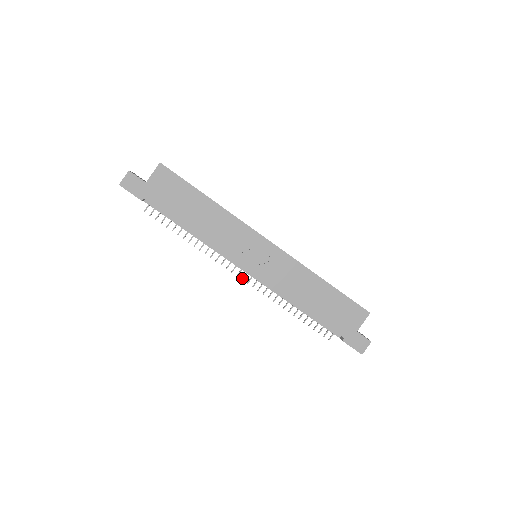
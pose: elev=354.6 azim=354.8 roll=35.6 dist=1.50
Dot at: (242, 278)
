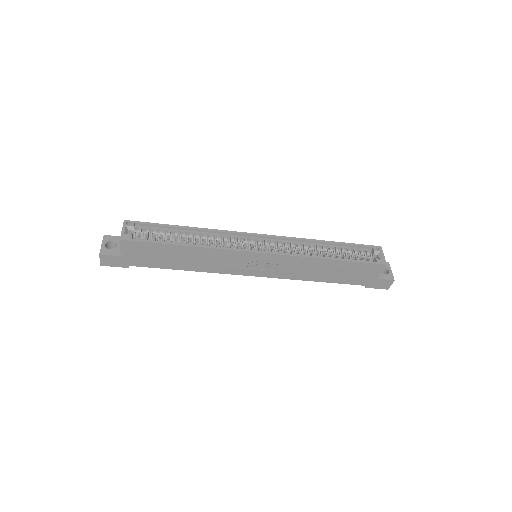
Dot at: occluded
